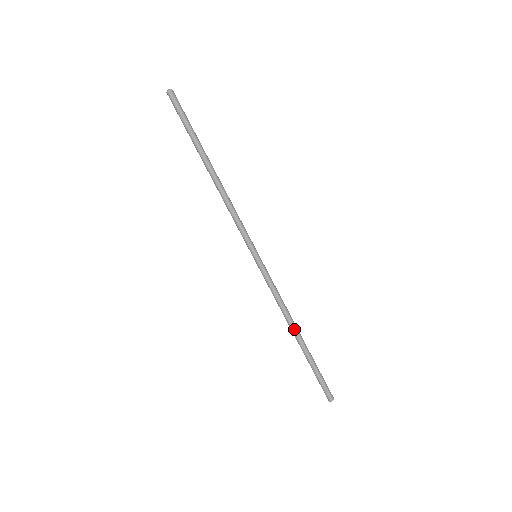
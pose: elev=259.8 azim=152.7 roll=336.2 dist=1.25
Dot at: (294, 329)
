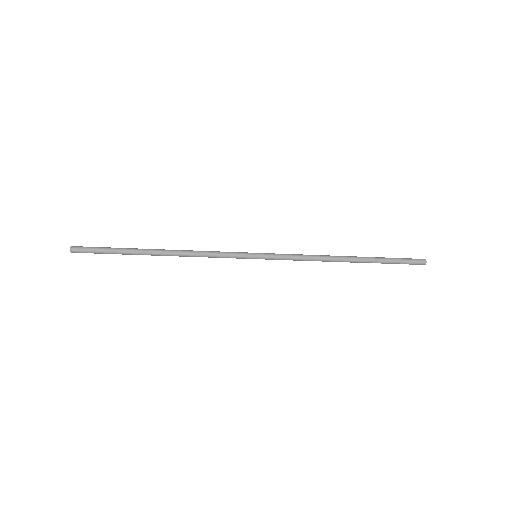
Dot at: occluded
